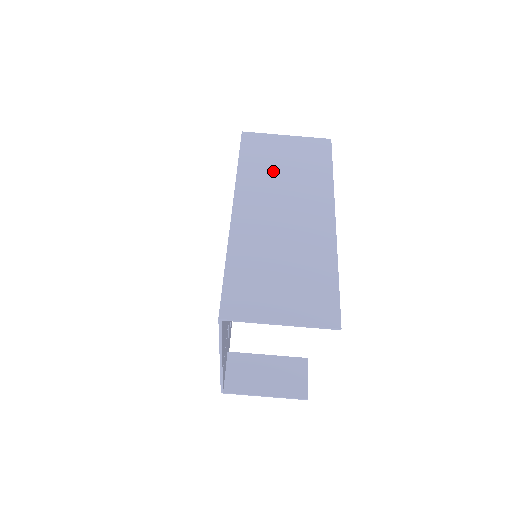
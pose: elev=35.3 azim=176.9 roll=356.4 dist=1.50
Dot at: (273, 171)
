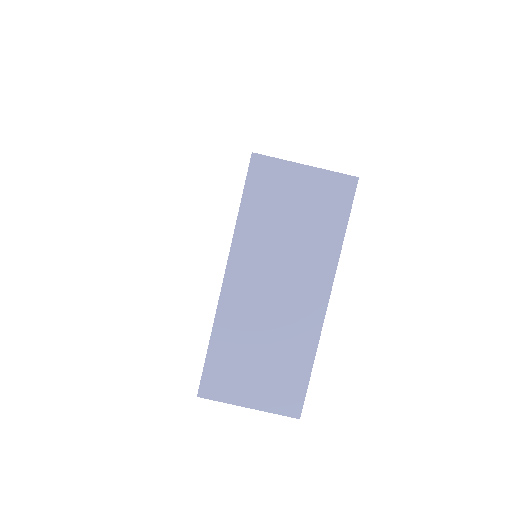
Dot at: (277, 225)
